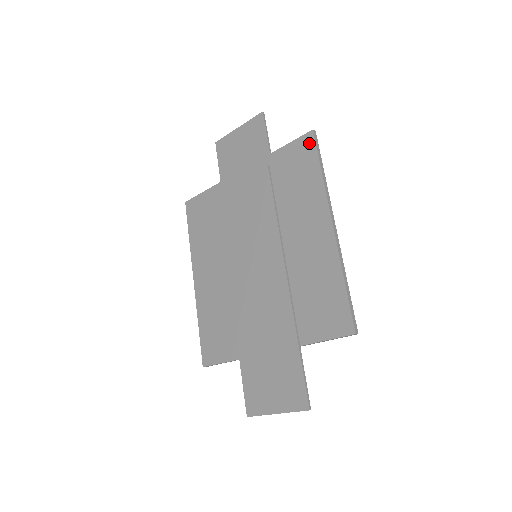
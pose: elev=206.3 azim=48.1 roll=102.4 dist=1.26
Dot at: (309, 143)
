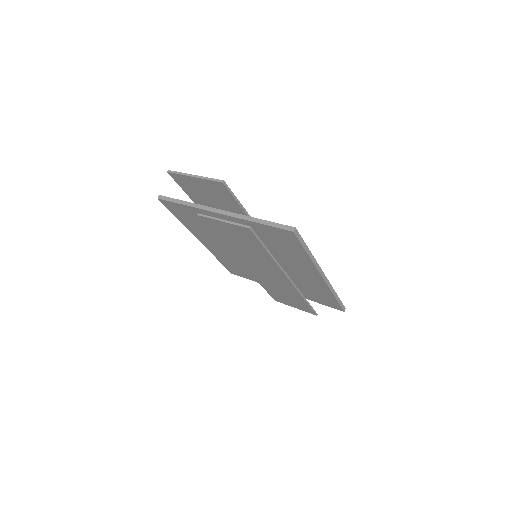
Dot at: (291, 237)
